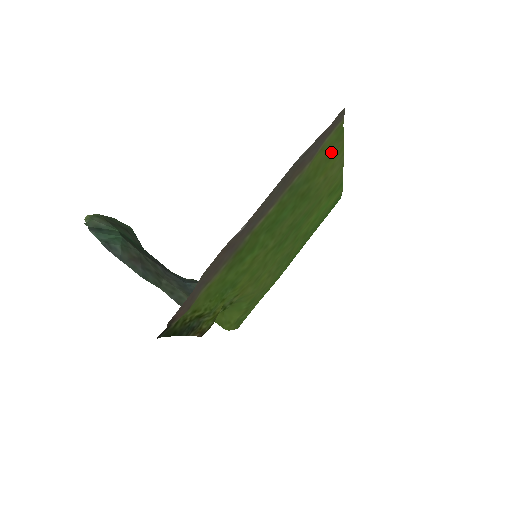
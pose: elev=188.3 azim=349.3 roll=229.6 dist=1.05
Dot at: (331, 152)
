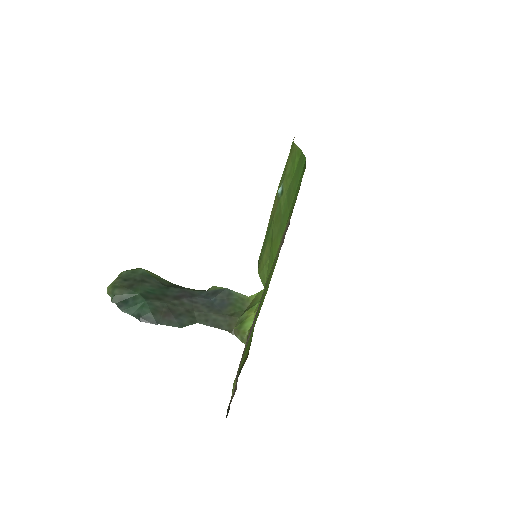
Dot at: occluded
